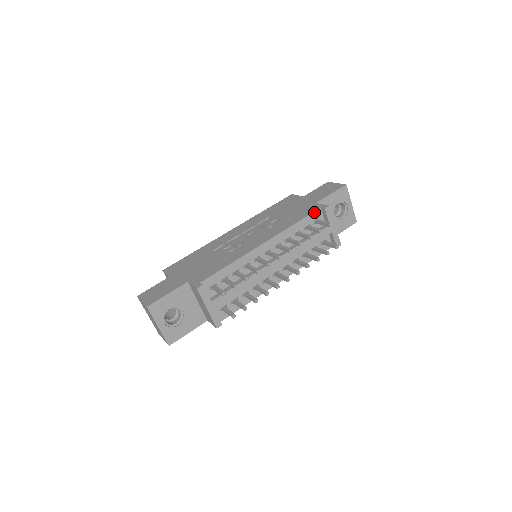
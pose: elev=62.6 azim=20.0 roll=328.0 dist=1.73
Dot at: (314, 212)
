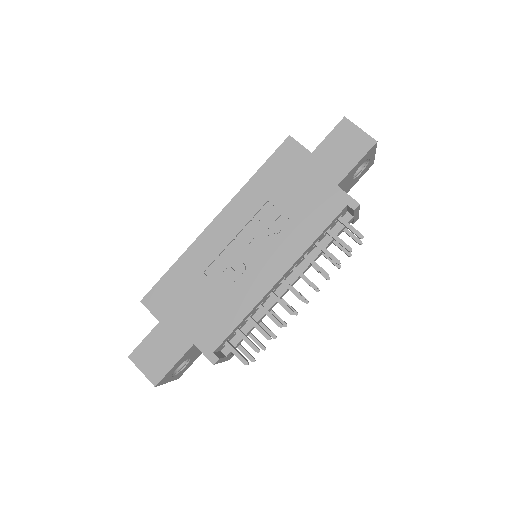
Dot at: (339, 214)
